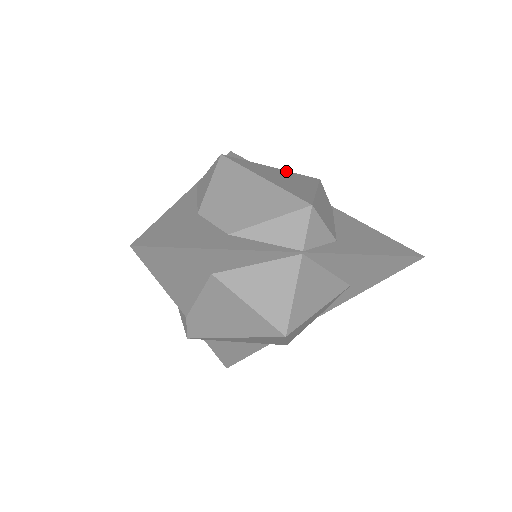
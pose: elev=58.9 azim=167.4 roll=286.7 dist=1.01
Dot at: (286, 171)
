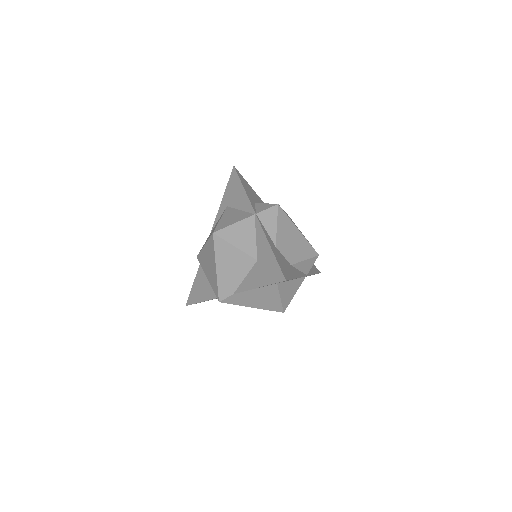
Dot at: (286, 213)
